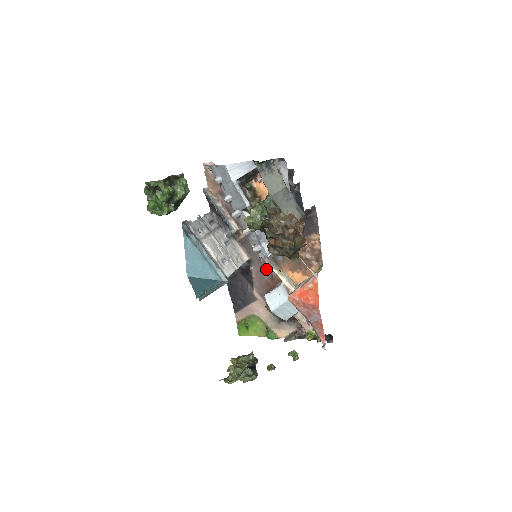
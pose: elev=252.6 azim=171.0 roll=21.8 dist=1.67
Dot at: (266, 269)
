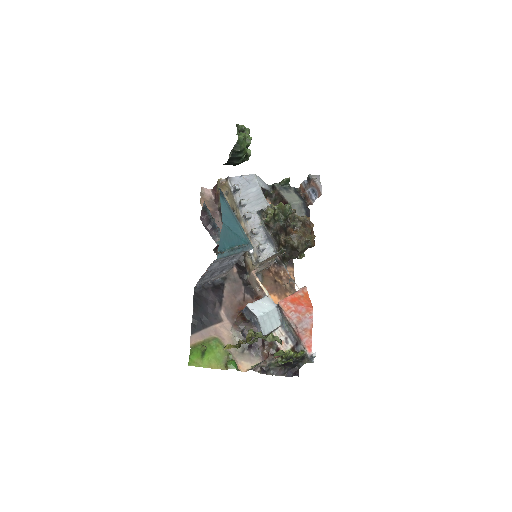
Dot at: (239, 290)
